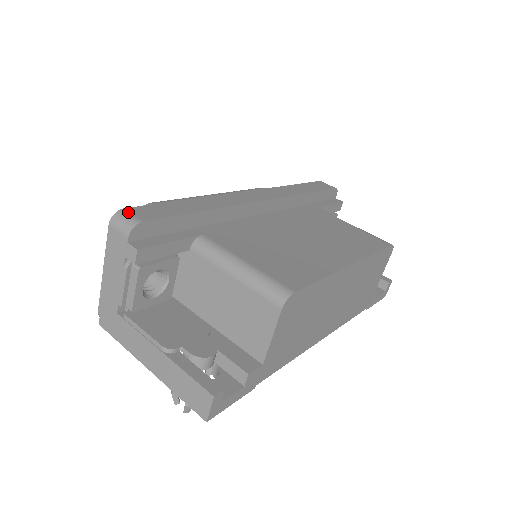
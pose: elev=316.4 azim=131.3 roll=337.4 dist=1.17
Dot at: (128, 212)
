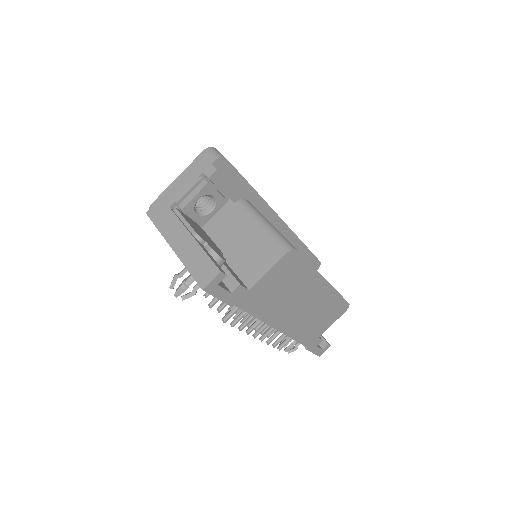
Dot at: occluded
